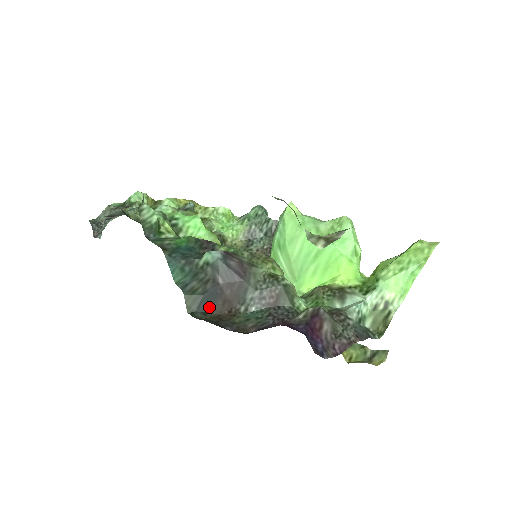
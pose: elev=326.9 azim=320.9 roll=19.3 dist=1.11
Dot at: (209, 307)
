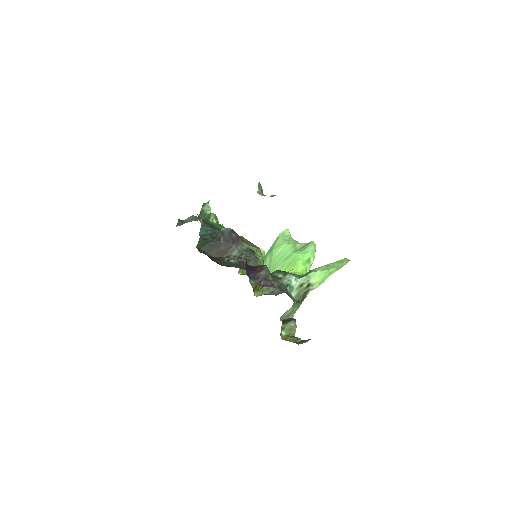
Dot at: (209, 250)
